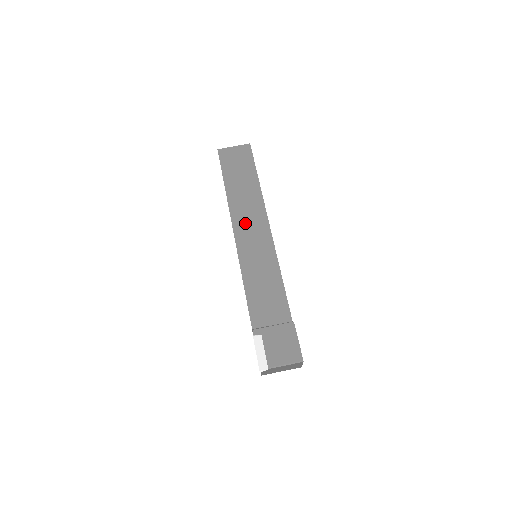
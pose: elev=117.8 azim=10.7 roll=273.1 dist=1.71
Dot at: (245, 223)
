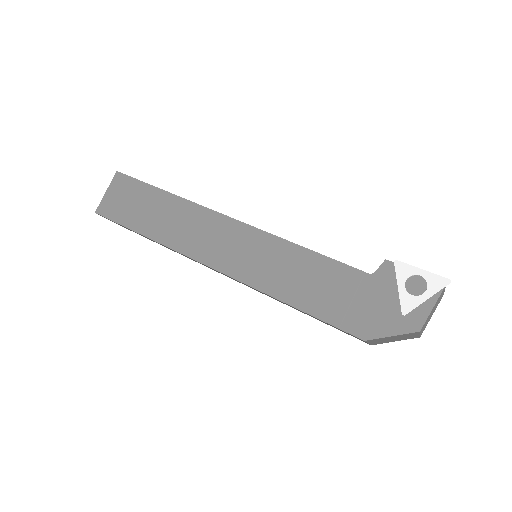
Dot at: occluded
